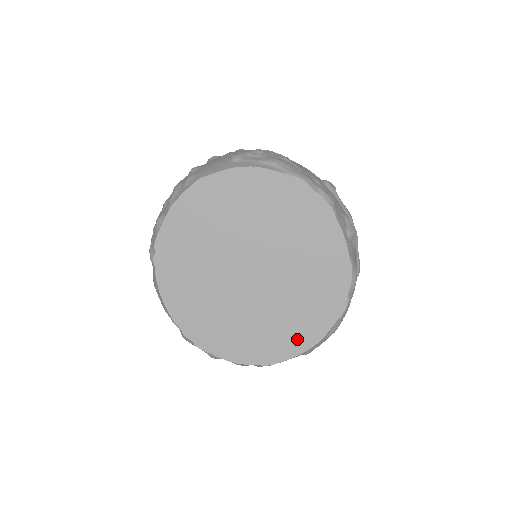
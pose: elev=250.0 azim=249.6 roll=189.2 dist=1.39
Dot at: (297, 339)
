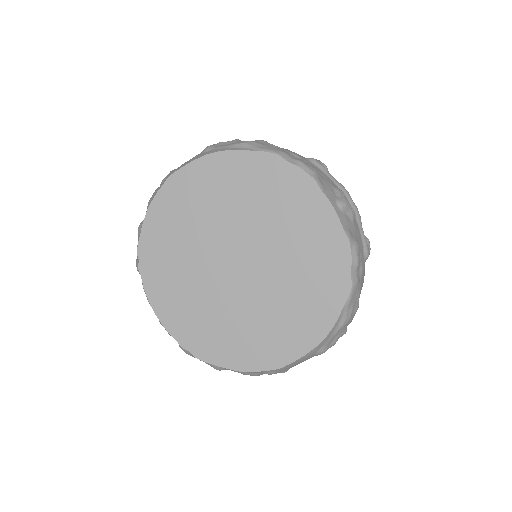
Dot at: (303, 334)
